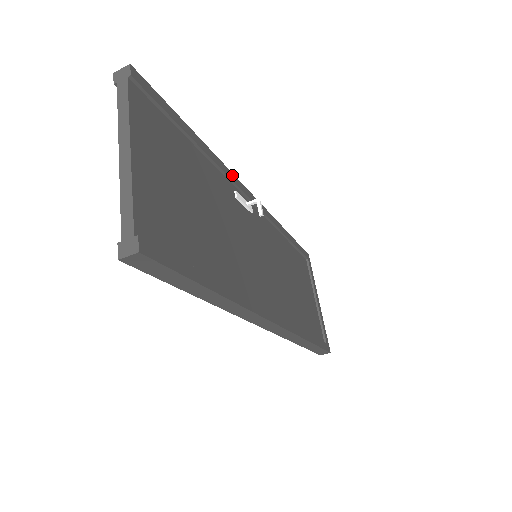
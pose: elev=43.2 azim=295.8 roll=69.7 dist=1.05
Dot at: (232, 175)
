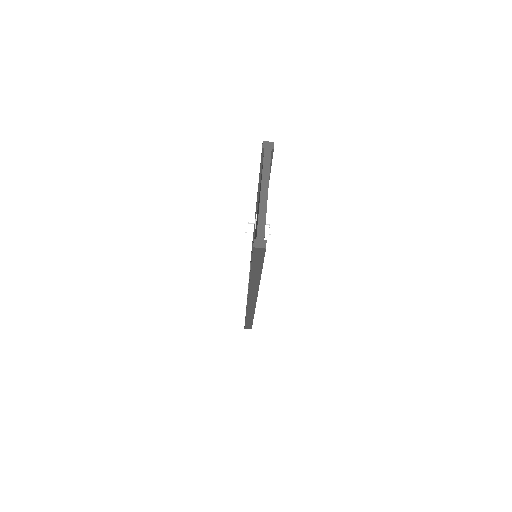
Dot at: occluded
